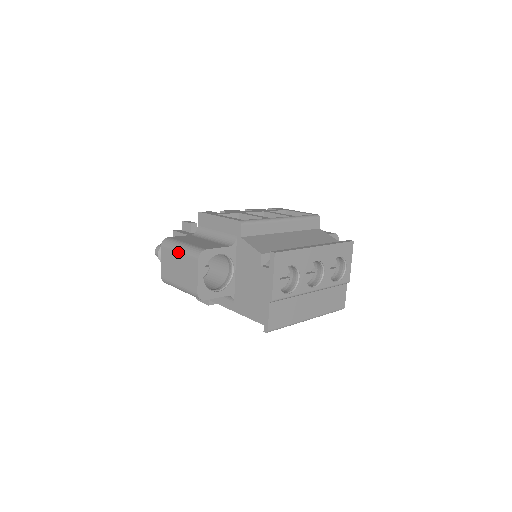
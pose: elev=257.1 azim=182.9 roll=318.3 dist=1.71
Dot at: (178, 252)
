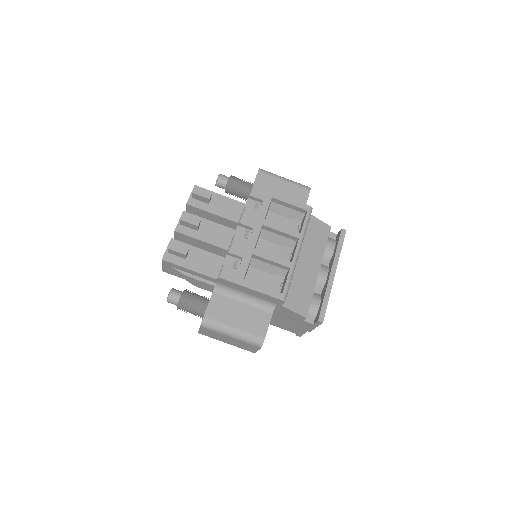
Dot at: (230, 337)
